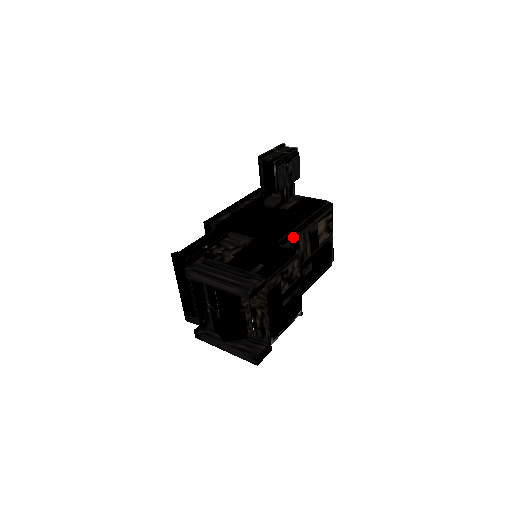
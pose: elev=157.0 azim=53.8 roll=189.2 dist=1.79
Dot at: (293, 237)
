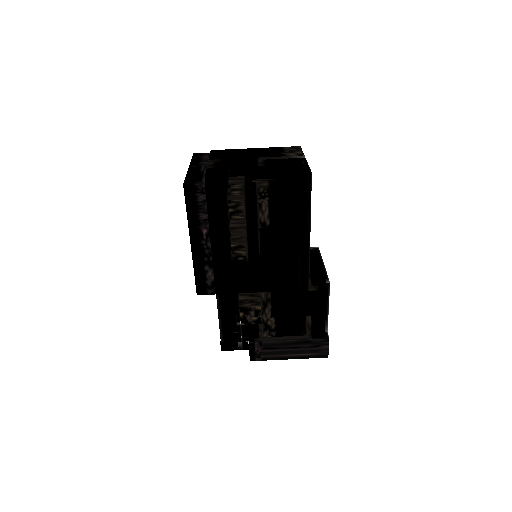
Dot at: (309, 266)
